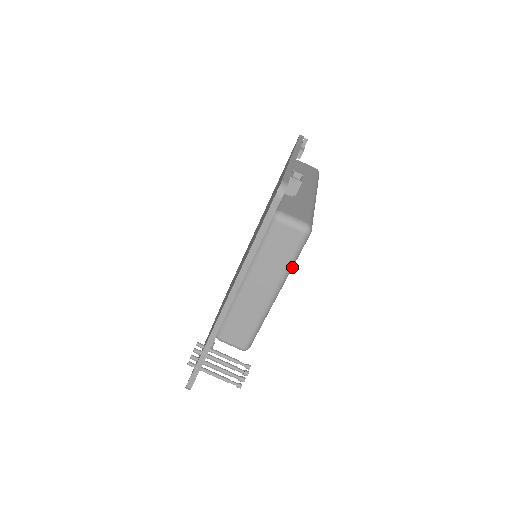
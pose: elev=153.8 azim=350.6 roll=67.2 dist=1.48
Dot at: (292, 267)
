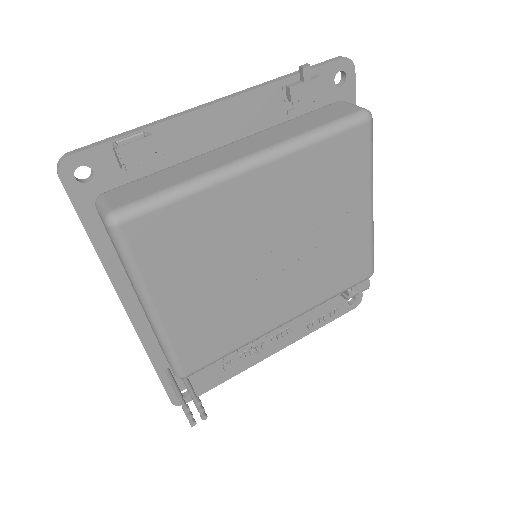
Dot at: (138, 275)
